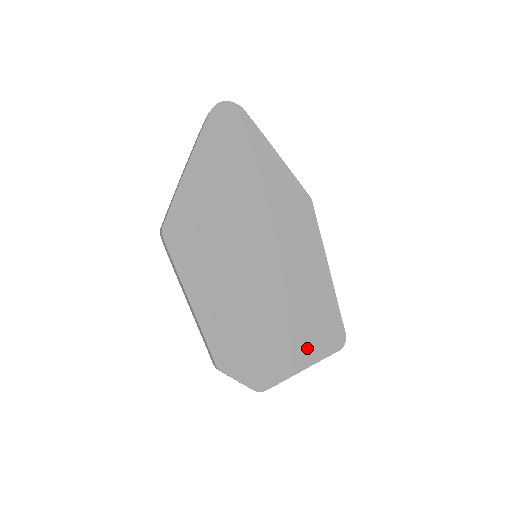
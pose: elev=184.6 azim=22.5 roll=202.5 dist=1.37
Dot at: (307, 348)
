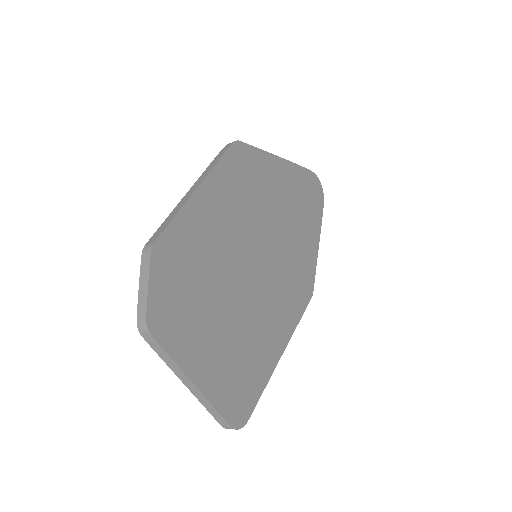
Dot at: (216, 372)
